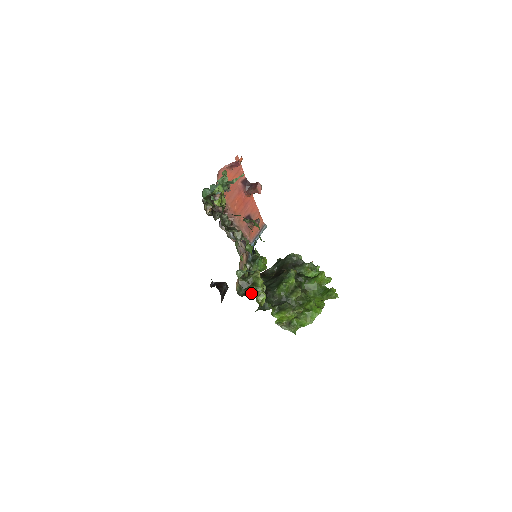
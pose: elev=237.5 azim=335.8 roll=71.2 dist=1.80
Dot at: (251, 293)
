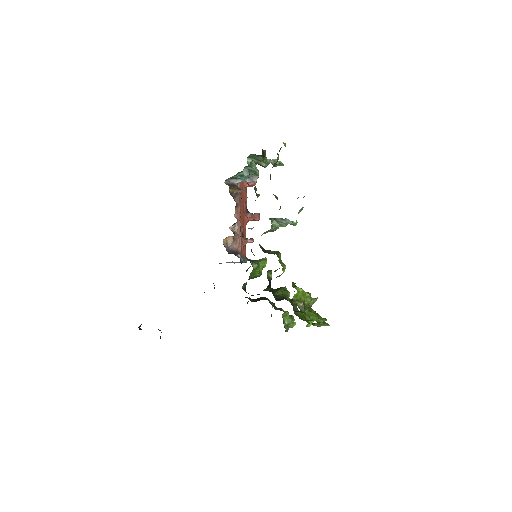
Dot at: occluded
